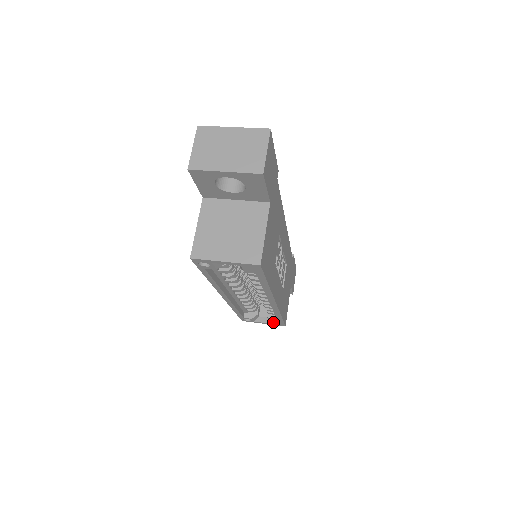
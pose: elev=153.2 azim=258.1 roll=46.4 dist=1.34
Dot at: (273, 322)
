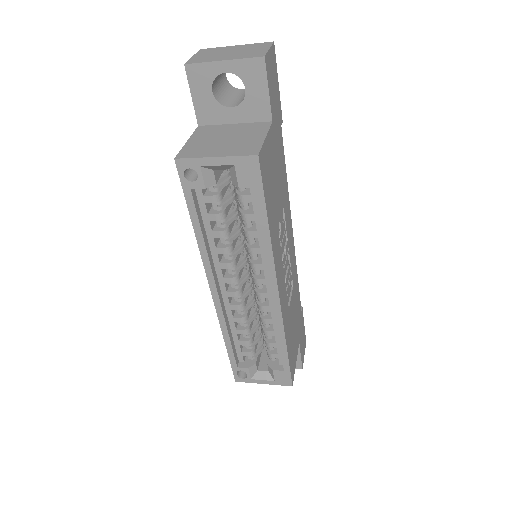
Dot at: (276, 374)
